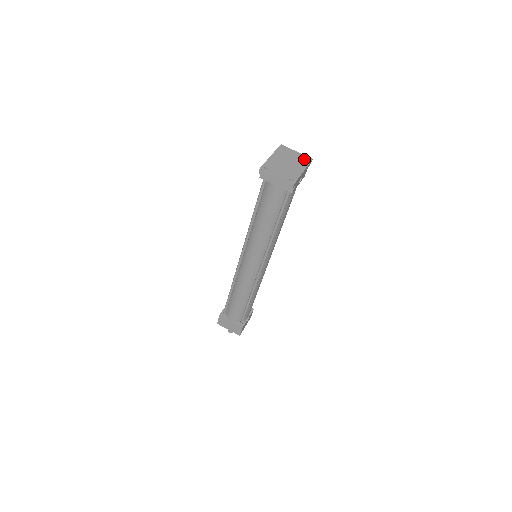
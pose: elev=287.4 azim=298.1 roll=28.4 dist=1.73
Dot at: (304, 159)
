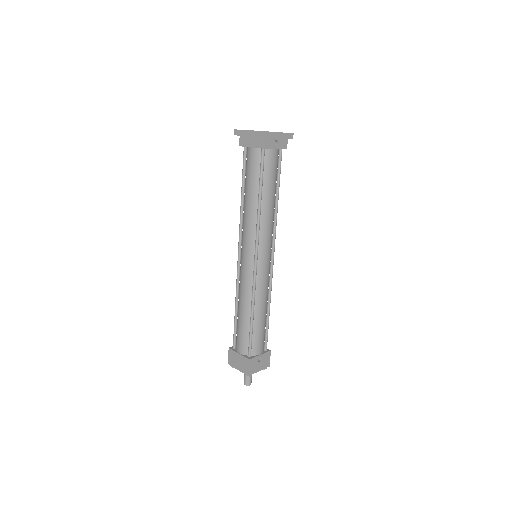
Dot at: occluded
